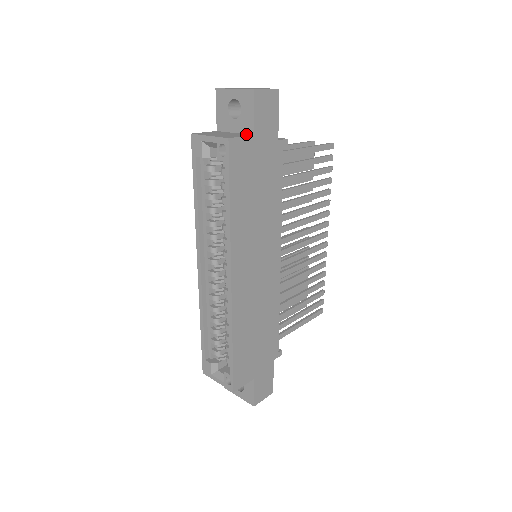
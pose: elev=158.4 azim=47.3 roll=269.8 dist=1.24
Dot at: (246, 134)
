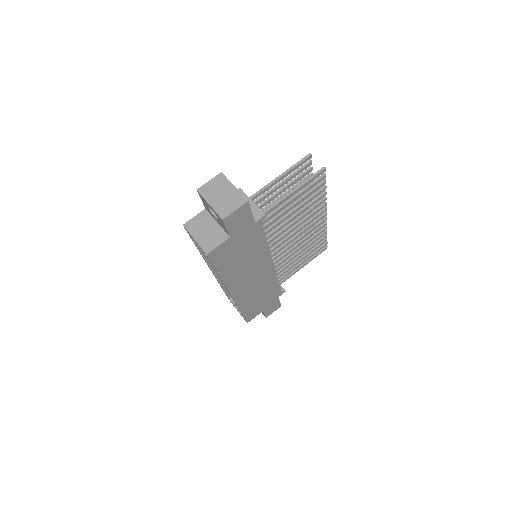
Dot at: (224, 233)
